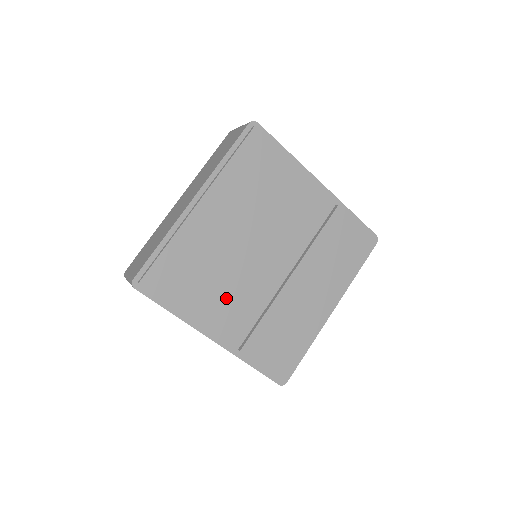
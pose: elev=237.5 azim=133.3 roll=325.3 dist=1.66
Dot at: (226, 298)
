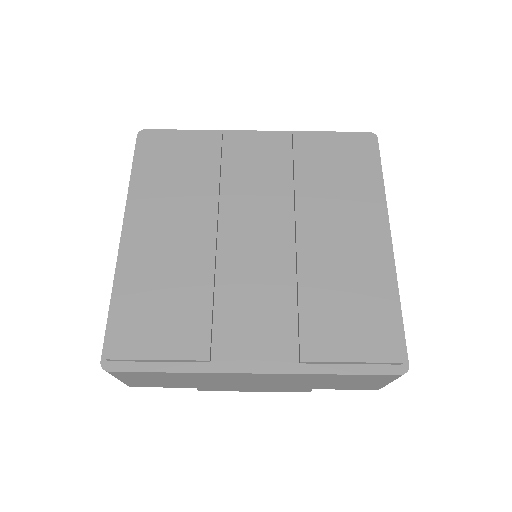
Dot at: (234, 311)
